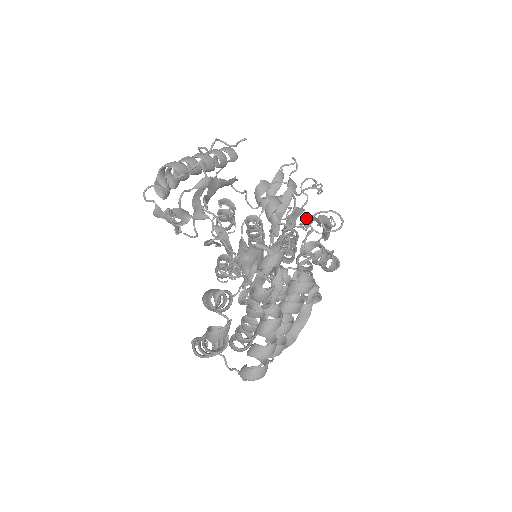
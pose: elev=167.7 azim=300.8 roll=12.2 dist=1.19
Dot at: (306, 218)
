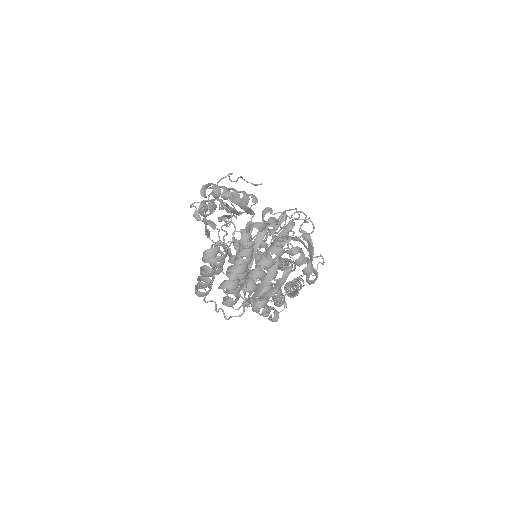
Dot at: (295, 236)
